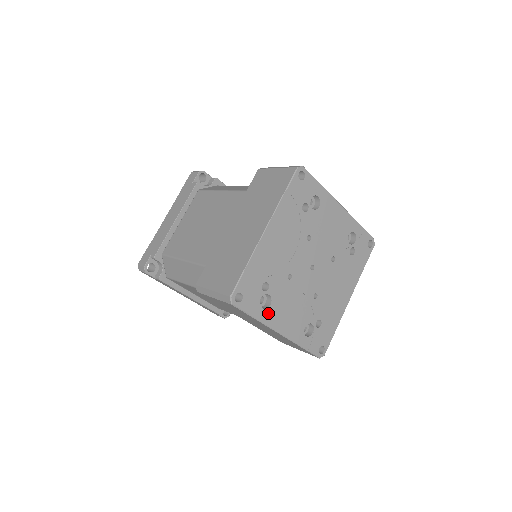
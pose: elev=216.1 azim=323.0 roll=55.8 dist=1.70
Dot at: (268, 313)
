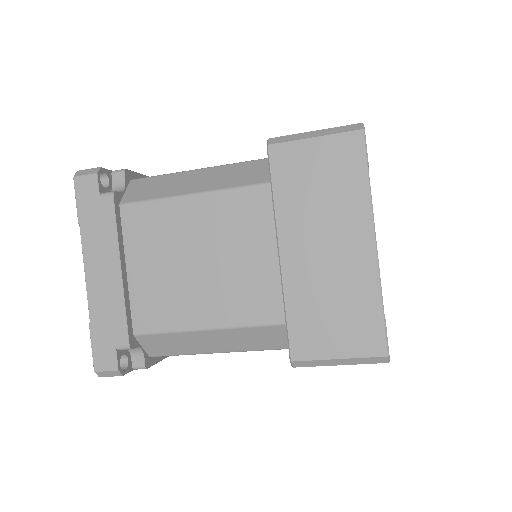
Dot at: occluded
